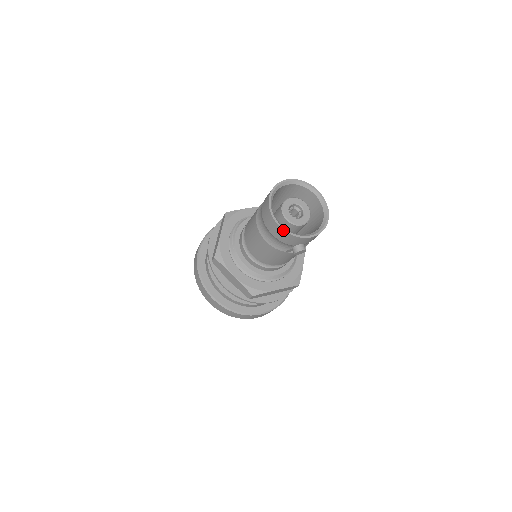
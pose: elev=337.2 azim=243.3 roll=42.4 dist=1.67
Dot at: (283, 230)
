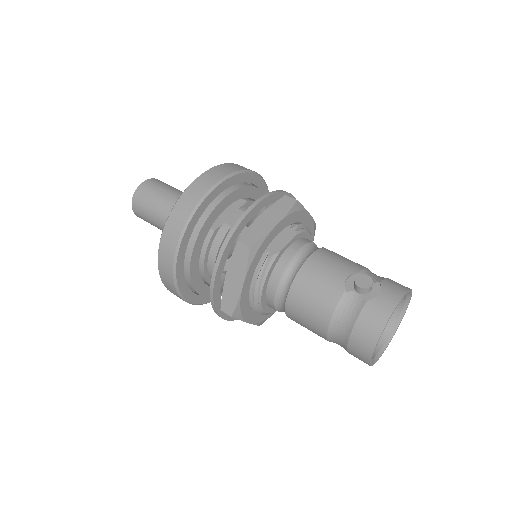
Dot at: occluded
